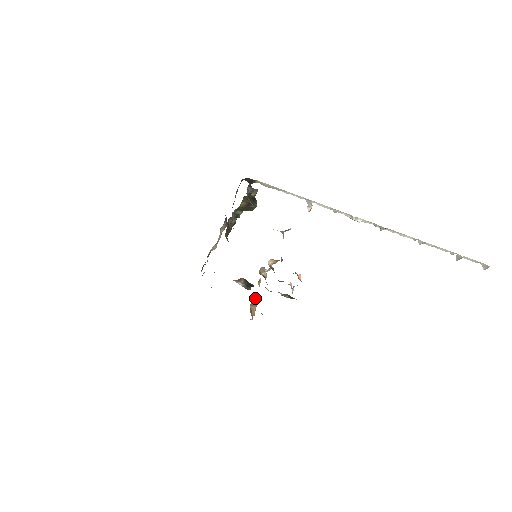
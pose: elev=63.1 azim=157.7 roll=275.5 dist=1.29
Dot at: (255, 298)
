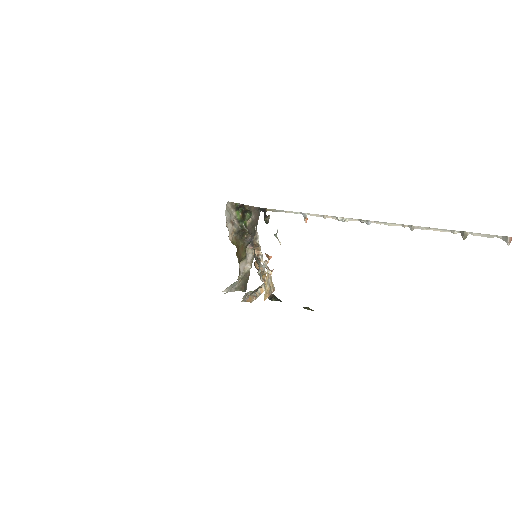
Dot at: (257, 292)
